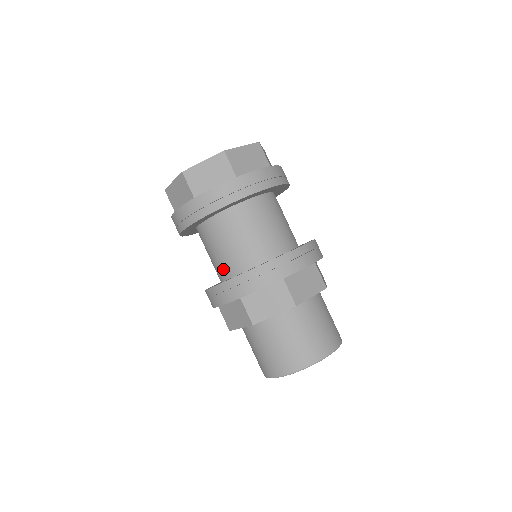
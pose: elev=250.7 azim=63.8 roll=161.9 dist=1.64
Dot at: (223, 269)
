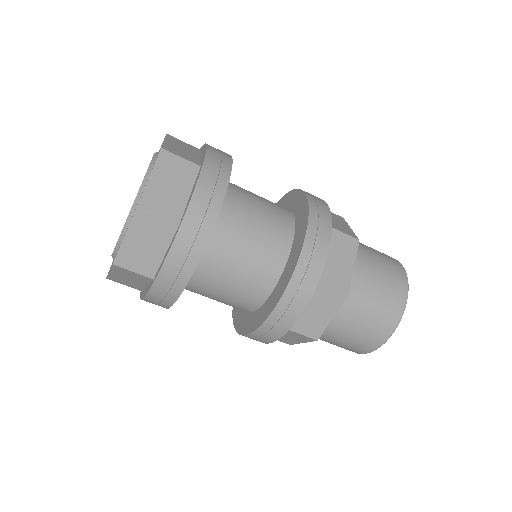
Dot at: (261, 282)
